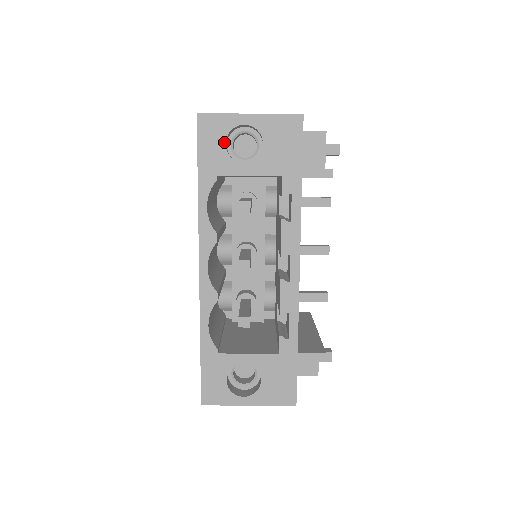
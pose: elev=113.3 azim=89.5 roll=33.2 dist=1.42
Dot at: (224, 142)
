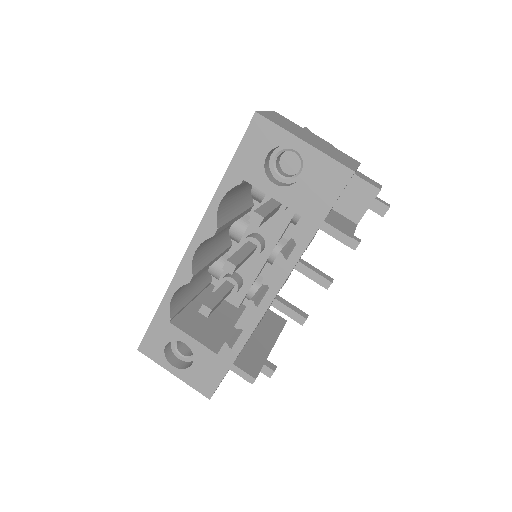
Dot at: (266, 153)
